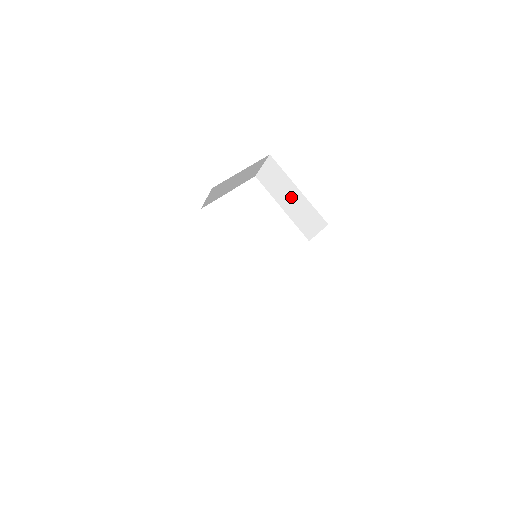
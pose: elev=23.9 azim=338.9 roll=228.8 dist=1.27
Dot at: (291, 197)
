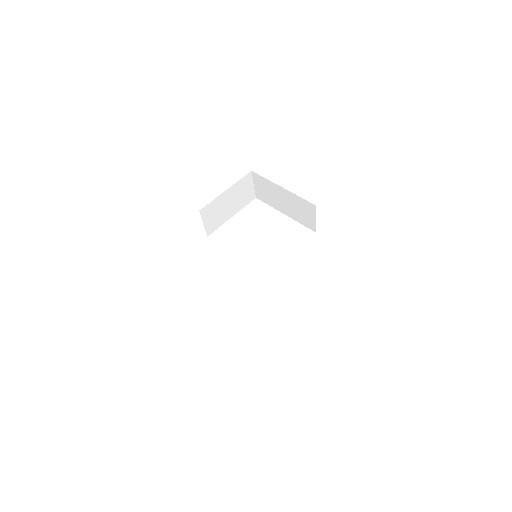
Dot at: (283, 199)
